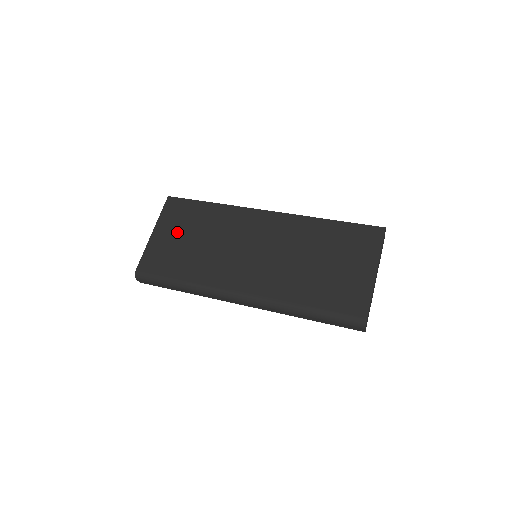
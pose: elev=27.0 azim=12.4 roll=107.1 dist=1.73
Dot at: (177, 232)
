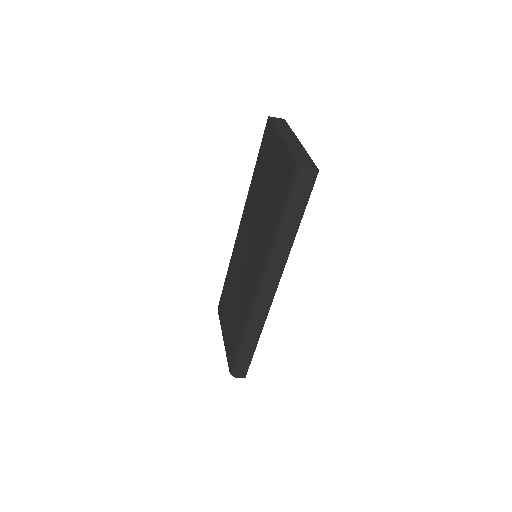
Dot at: (227, 317)
